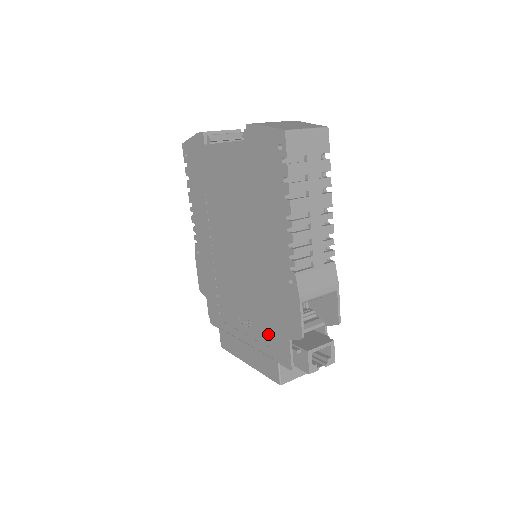
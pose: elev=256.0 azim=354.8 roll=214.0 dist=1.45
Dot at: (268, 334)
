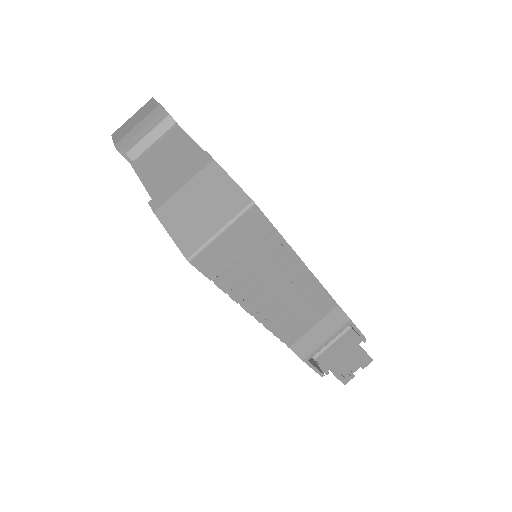
Dot at: occluded
